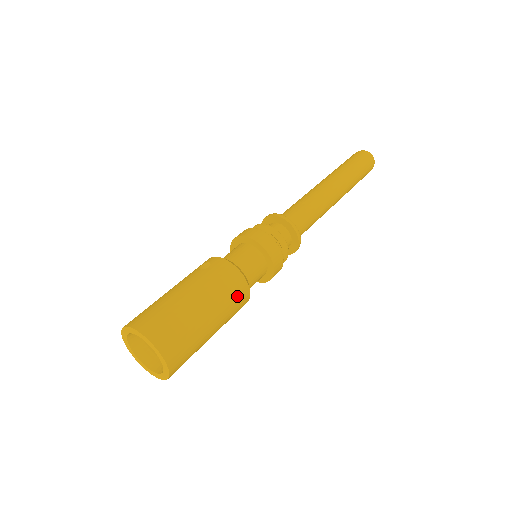
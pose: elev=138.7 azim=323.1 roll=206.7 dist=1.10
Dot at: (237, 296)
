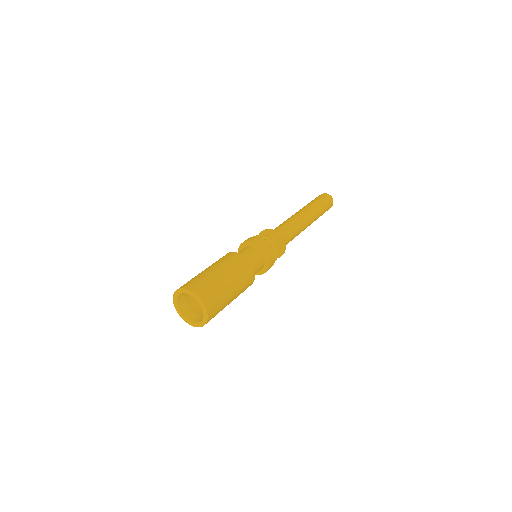
Dot at: (234, 259)
